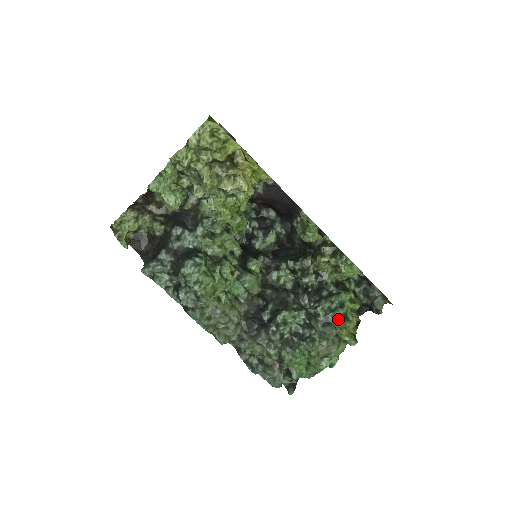
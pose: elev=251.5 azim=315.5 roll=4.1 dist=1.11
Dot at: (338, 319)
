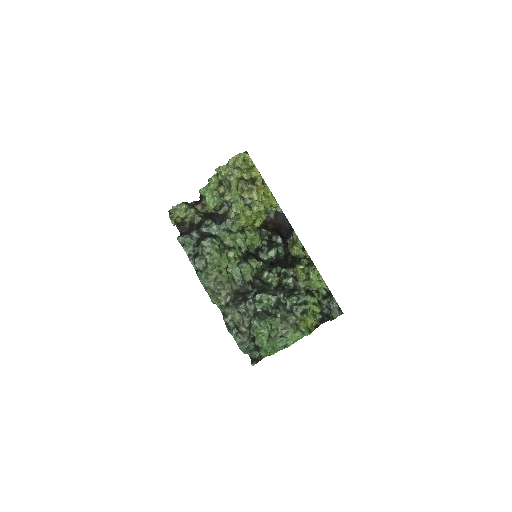
Dot at: (300, 312)
